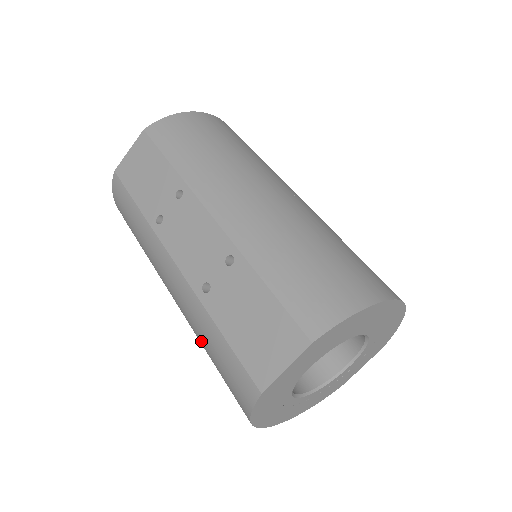
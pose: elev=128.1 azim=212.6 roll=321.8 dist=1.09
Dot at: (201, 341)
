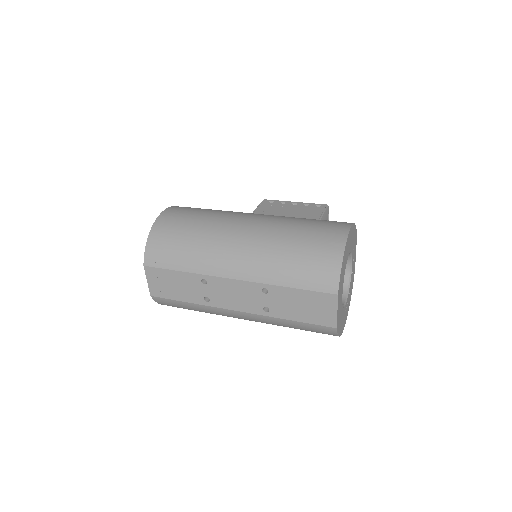
Dot at: occluded
